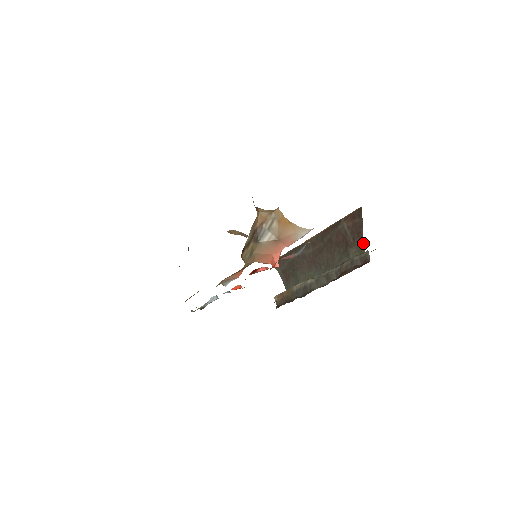
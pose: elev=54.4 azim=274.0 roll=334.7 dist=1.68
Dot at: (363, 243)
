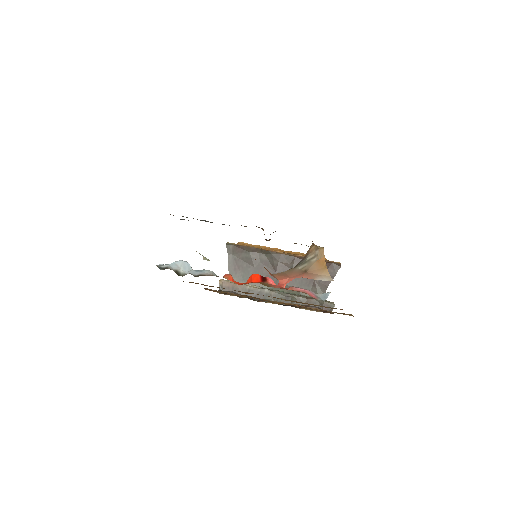
Dot at: occluded
